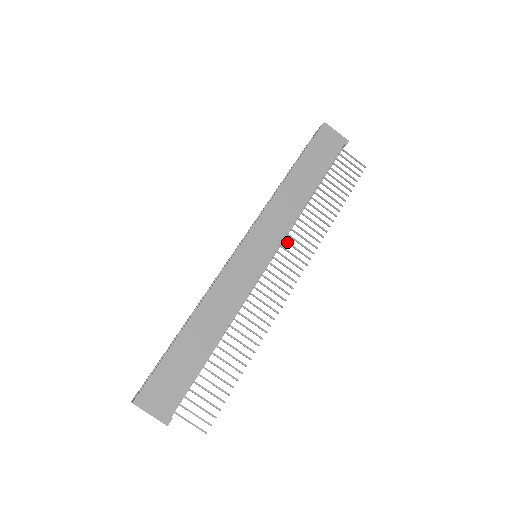
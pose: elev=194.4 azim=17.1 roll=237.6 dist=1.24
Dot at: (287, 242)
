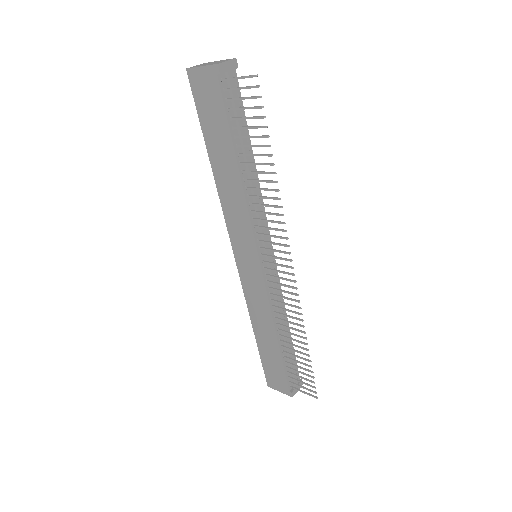
Dot at: occluded
